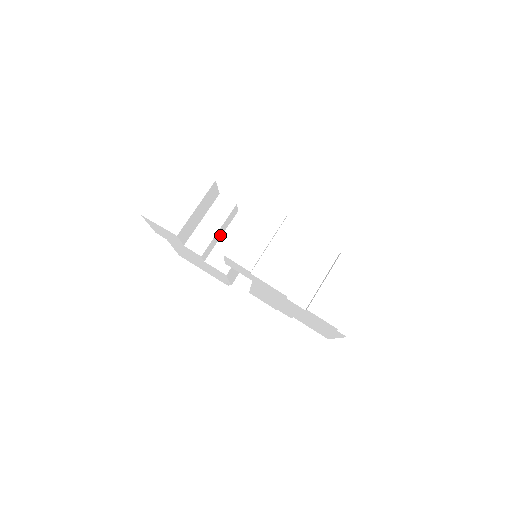
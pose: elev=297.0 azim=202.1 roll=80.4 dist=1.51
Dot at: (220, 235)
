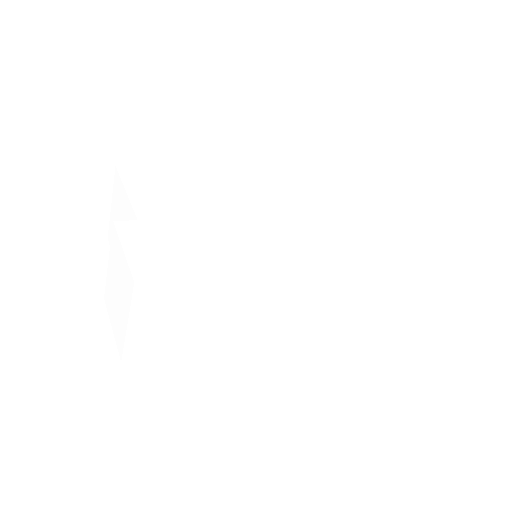
Dot at: occluded
